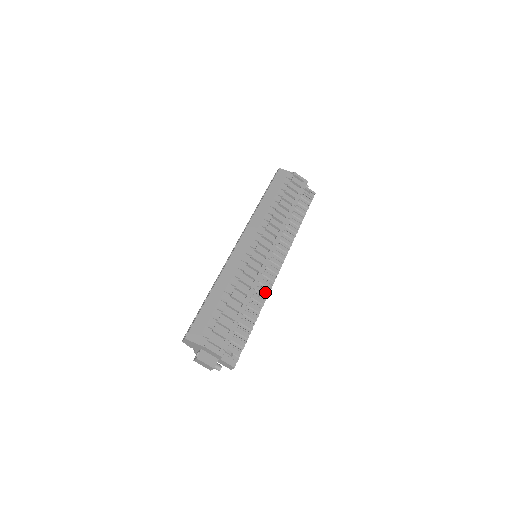
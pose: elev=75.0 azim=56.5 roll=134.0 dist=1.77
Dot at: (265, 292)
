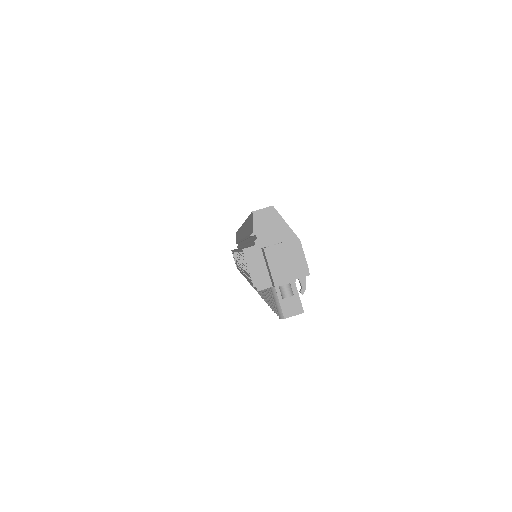
Dot at: occluded
